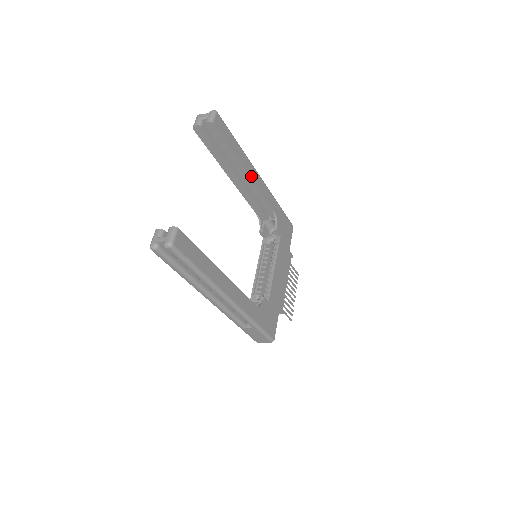
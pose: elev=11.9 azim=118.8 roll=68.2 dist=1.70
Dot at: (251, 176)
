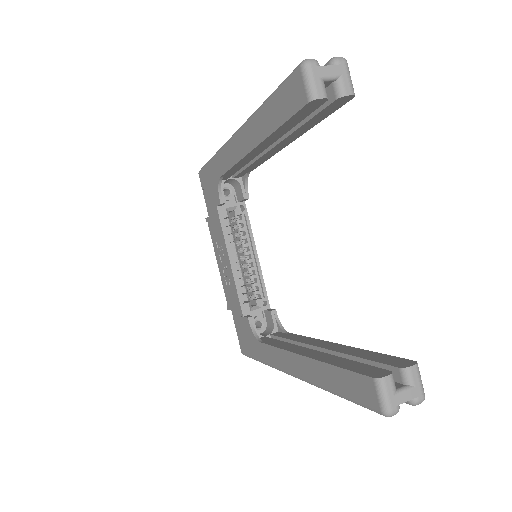
Dot at: occluded
